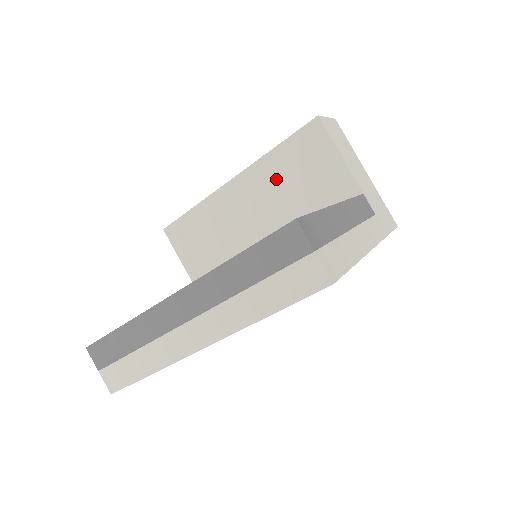
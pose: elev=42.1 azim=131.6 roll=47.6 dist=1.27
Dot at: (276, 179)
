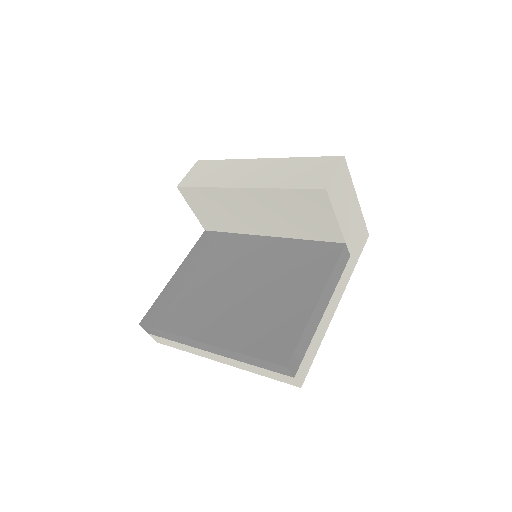
Dot at: (281, 206)
